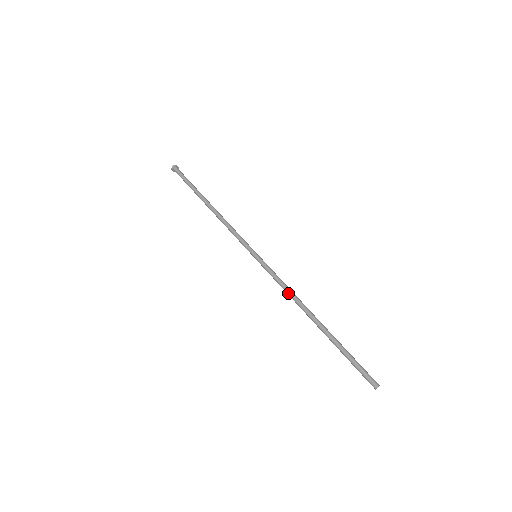
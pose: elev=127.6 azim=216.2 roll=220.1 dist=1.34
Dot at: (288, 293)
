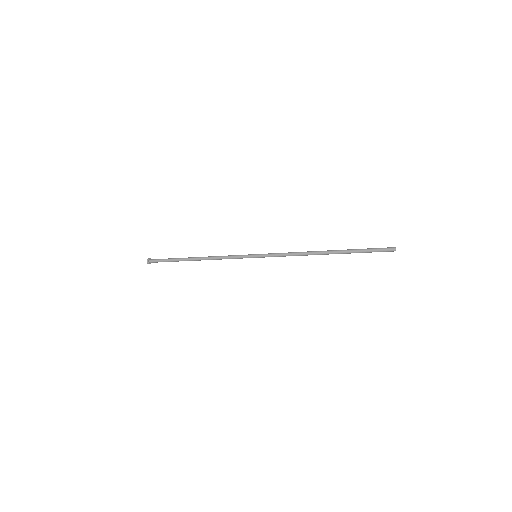
Dot at: (297, 252)
